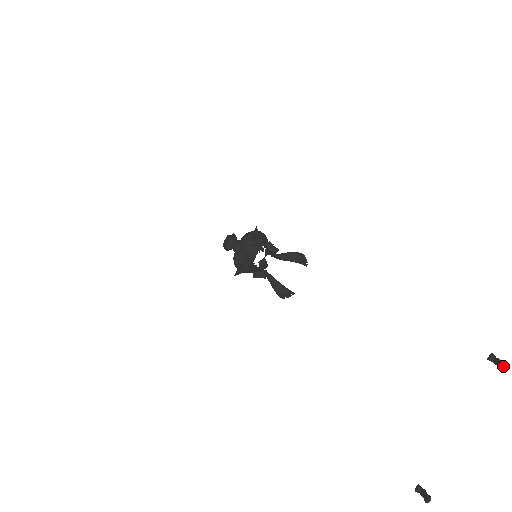
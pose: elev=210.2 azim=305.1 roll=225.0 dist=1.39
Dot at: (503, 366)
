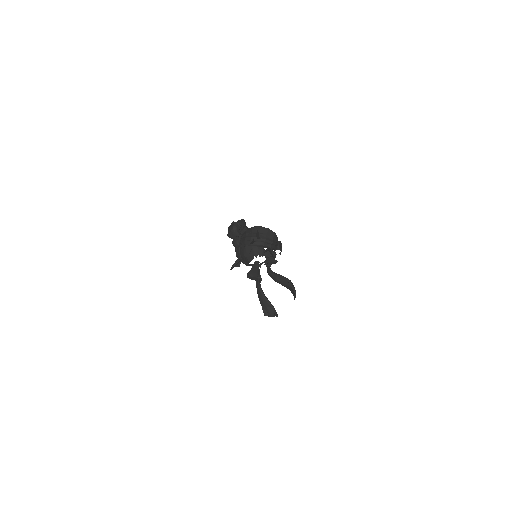
Dot at: out of frame
